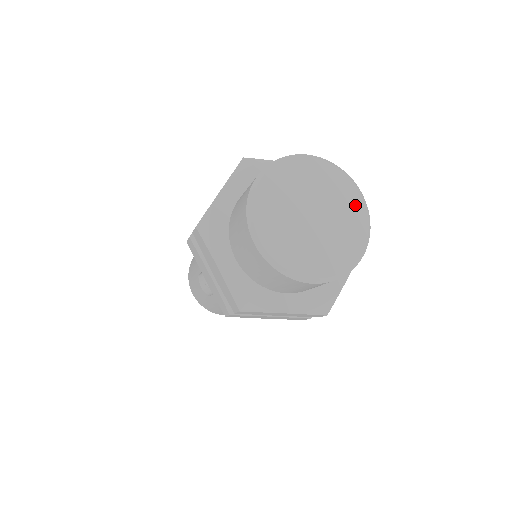
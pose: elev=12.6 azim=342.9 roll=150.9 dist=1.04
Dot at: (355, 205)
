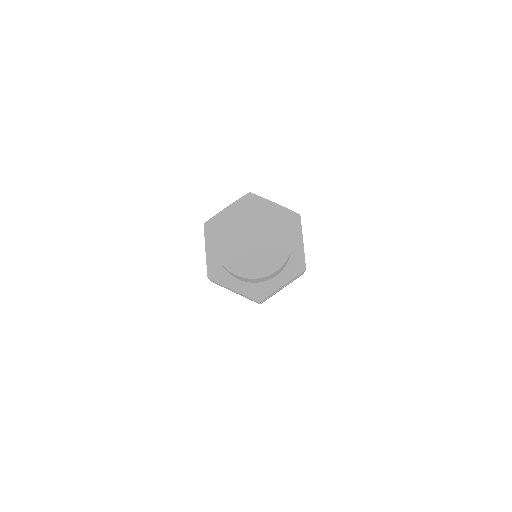
Dot at: (270, 214)
